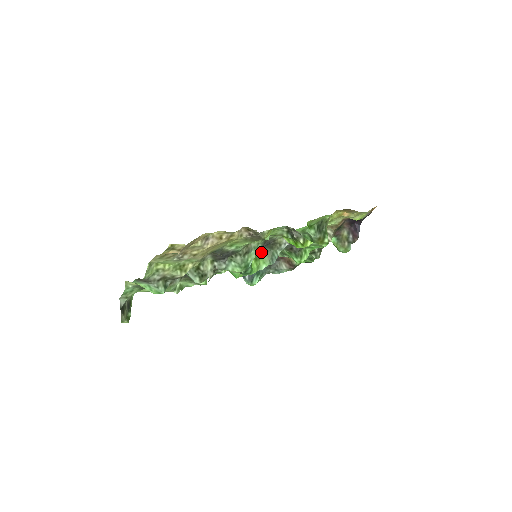
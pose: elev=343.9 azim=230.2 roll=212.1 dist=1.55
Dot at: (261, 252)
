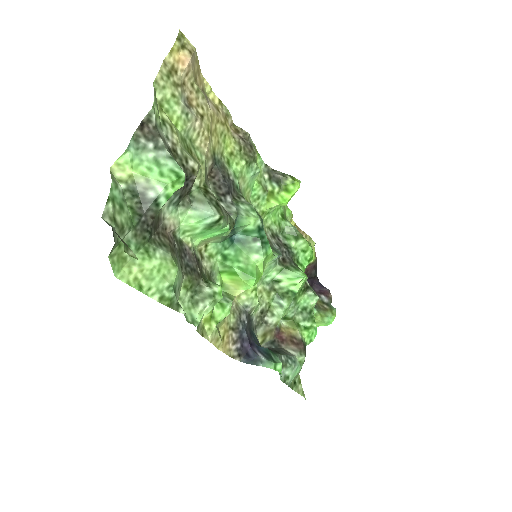
Dot at: occluded
